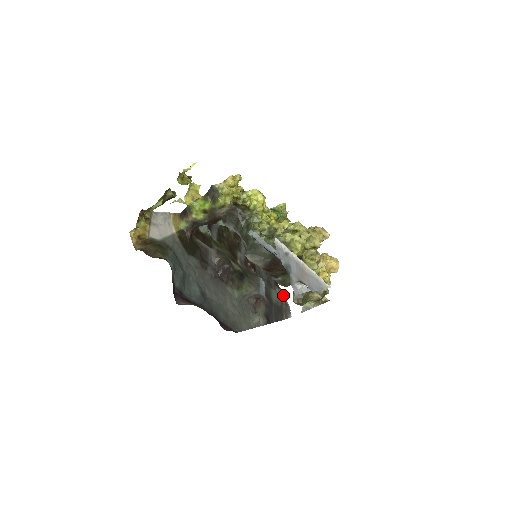
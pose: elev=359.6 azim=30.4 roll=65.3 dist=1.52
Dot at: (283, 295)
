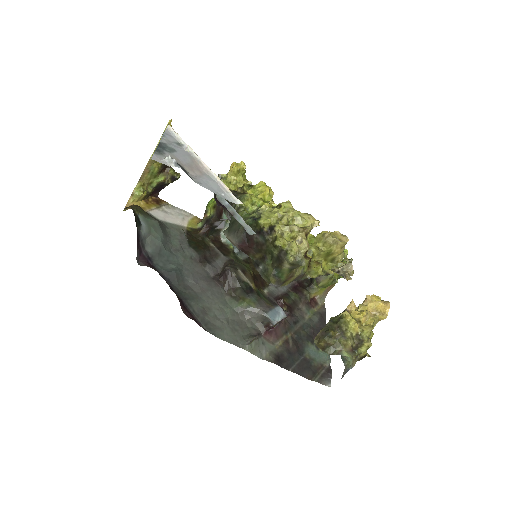
Dot at: (328, 359)
